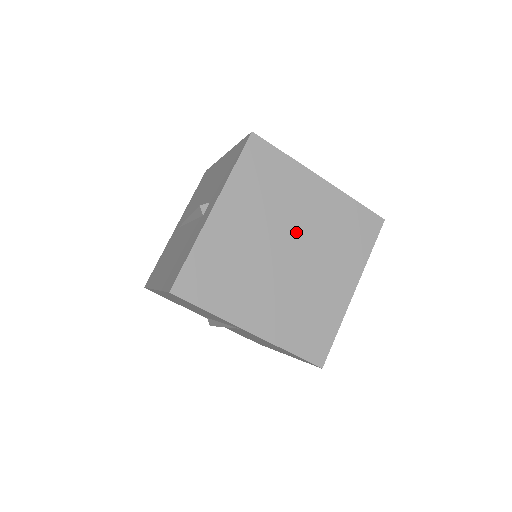
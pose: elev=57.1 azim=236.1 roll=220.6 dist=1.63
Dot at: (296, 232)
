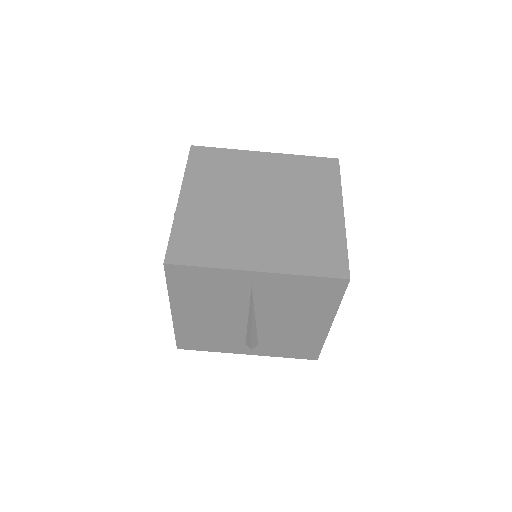
Dot at: (261, 190)
